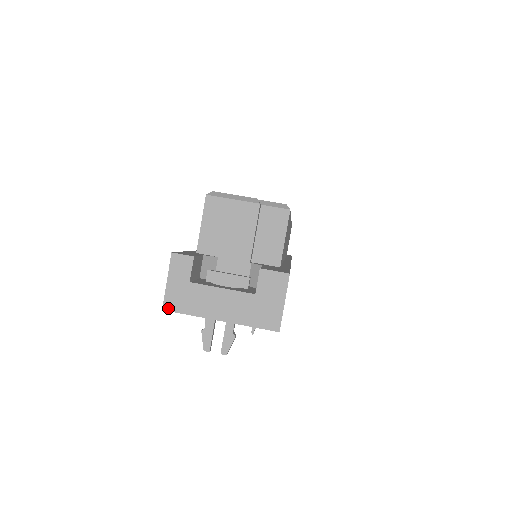
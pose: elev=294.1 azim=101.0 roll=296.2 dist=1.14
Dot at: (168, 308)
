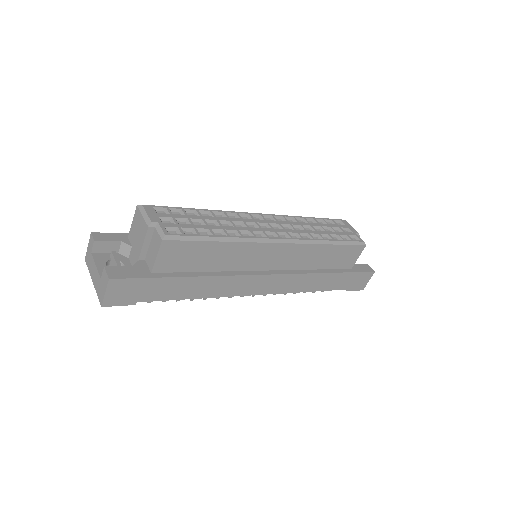
Dot at: (86, 260)
